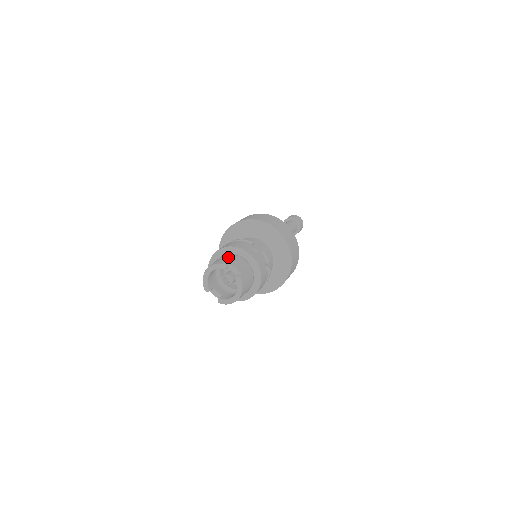
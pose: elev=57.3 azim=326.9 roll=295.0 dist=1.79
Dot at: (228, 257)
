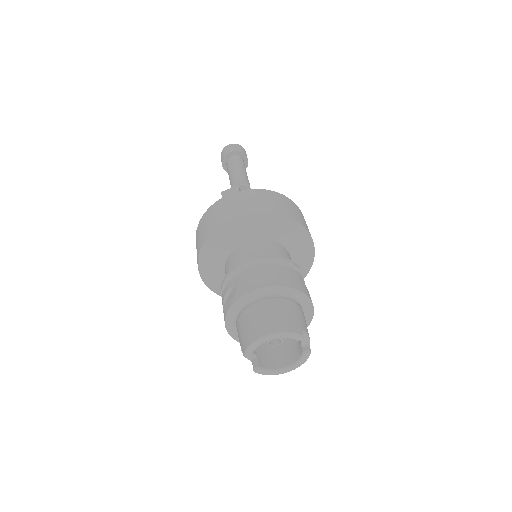
Dot at: (293, 311)
